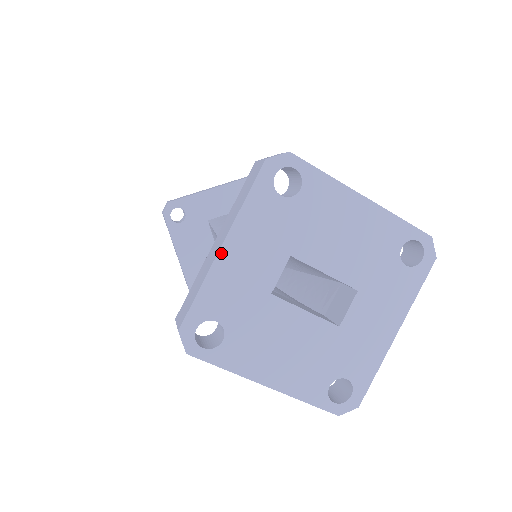
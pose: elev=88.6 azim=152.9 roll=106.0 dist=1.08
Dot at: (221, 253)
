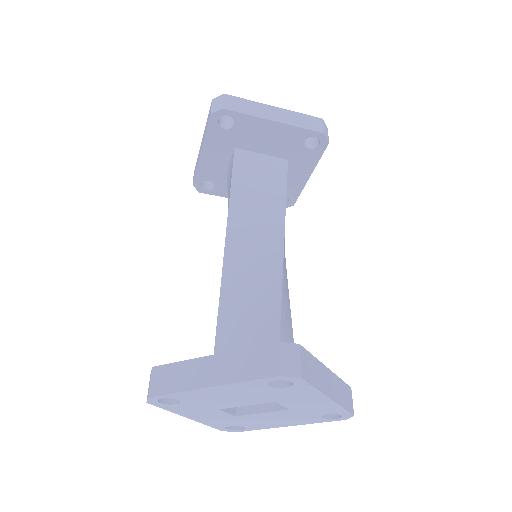
Dot at: (193, 419)
